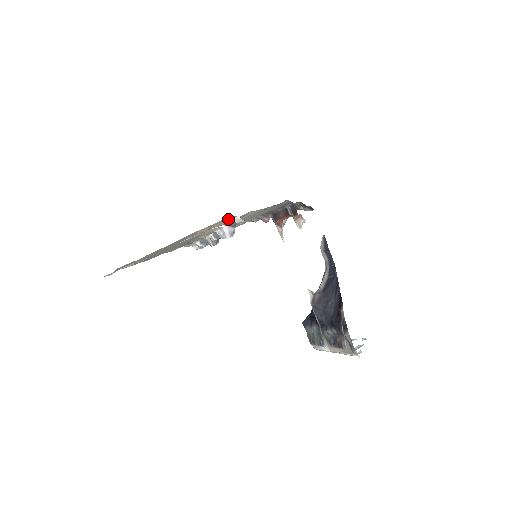
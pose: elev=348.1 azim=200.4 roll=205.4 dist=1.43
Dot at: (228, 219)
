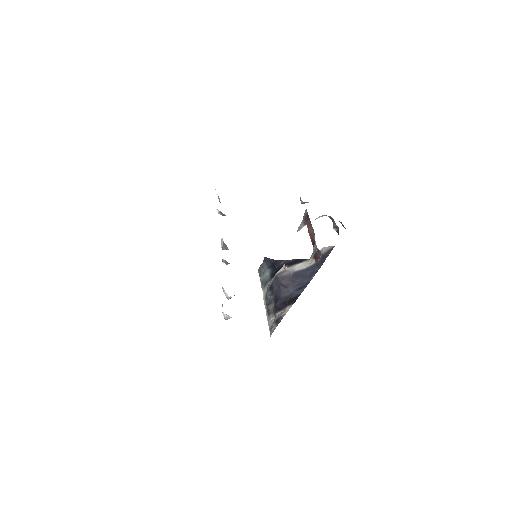
Dot at: occluded
